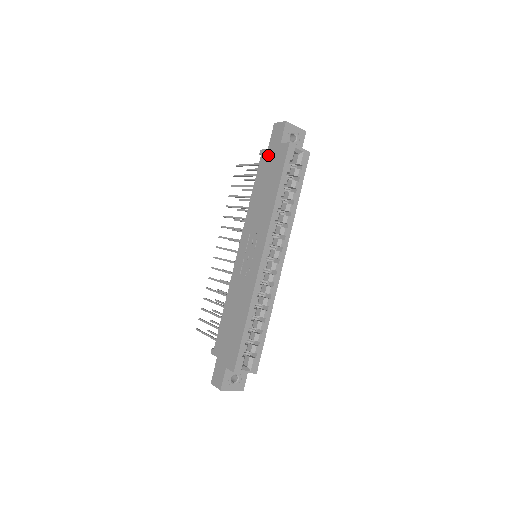
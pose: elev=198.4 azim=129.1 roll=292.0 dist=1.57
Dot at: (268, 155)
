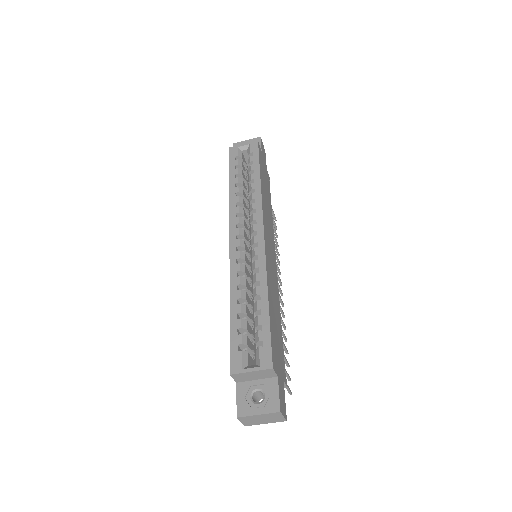
Dot at: occluded
